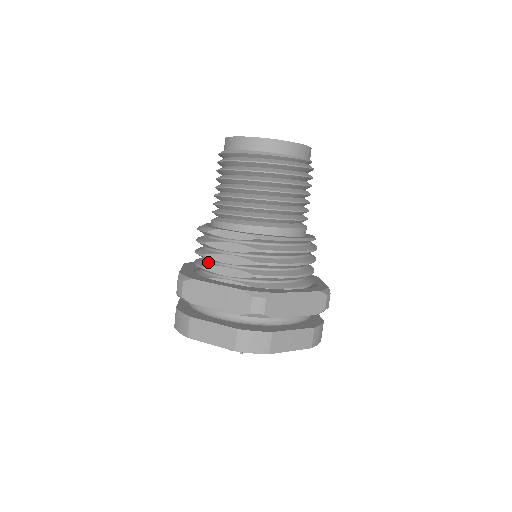
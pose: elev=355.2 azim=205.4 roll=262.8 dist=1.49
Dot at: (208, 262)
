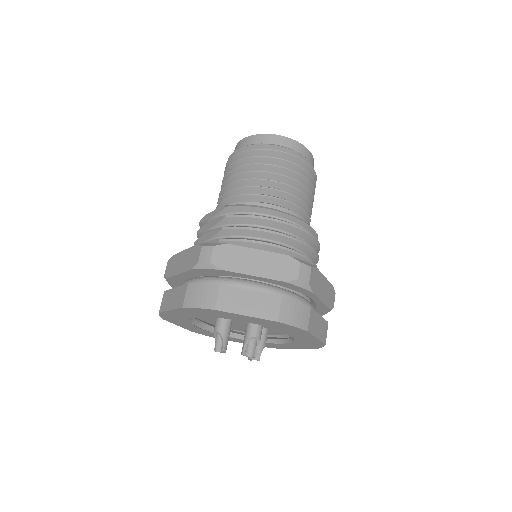
Dot at: occluded
